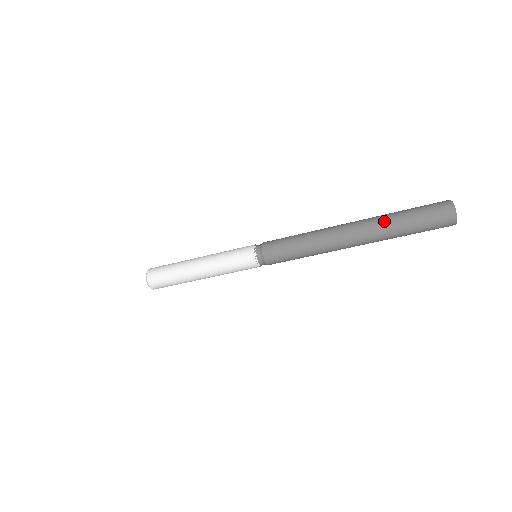
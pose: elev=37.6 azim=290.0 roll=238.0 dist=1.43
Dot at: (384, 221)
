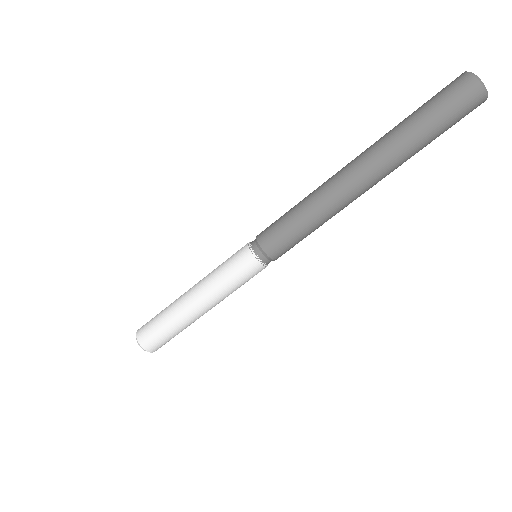
Dot at: (395, 138)
